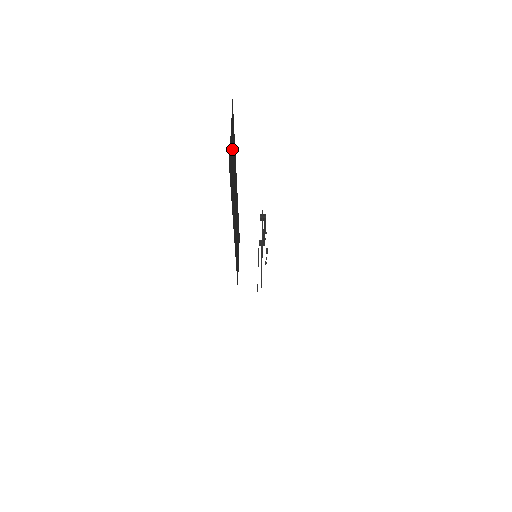
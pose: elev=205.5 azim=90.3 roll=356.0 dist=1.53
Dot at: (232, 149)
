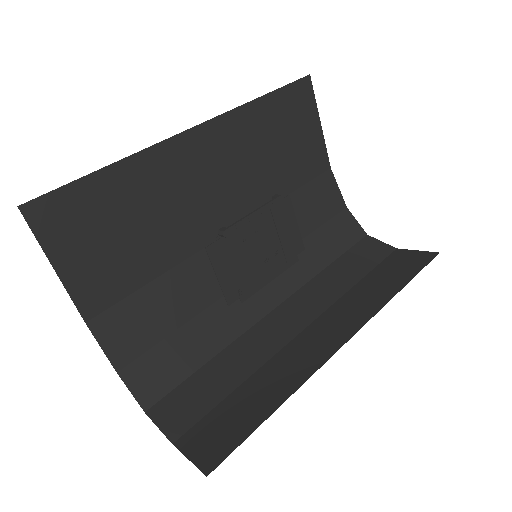
Dot at: (95, 237)
